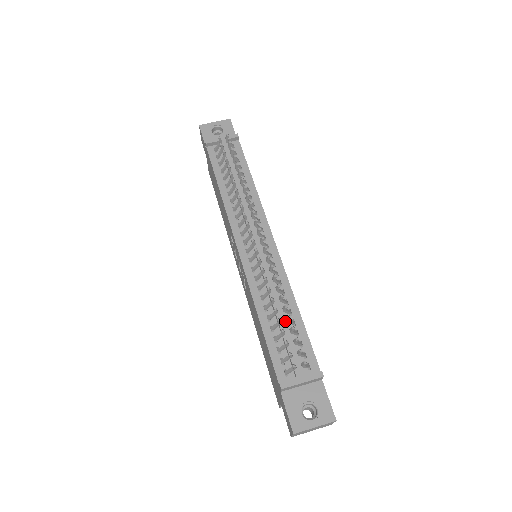
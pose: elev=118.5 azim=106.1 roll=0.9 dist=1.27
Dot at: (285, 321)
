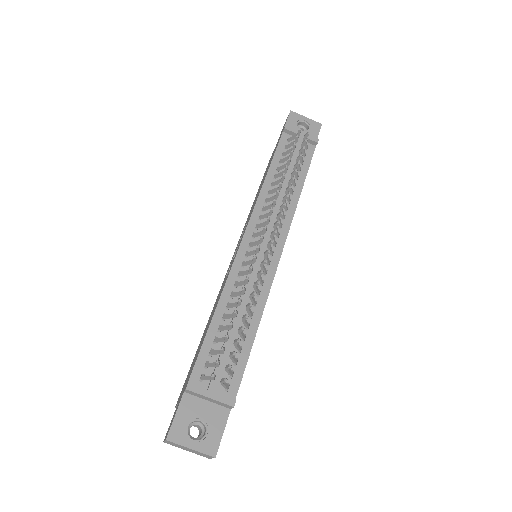
Dot at: (237, 330)
